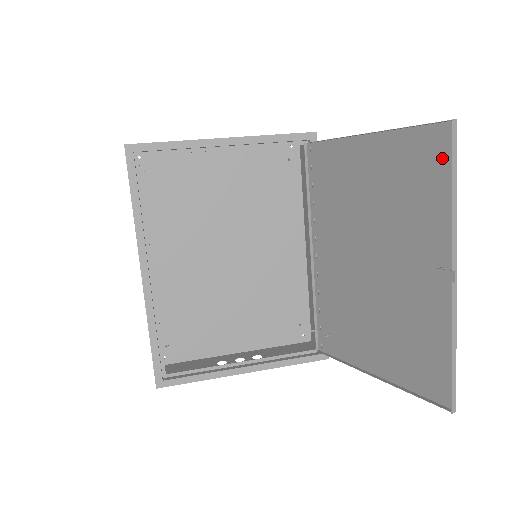
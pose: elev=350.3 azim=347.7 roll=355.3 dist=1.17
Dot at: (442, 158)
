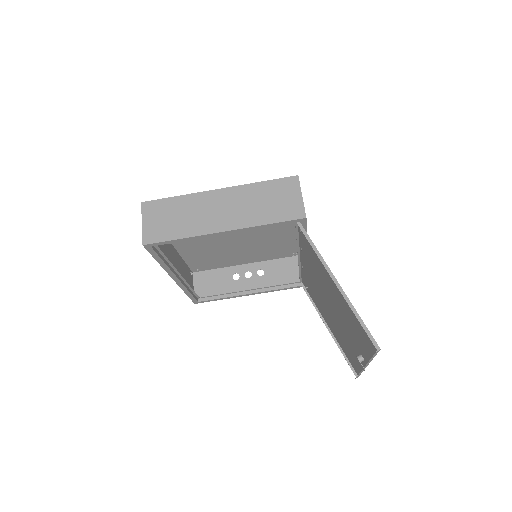
Dot at: (371, 344)
